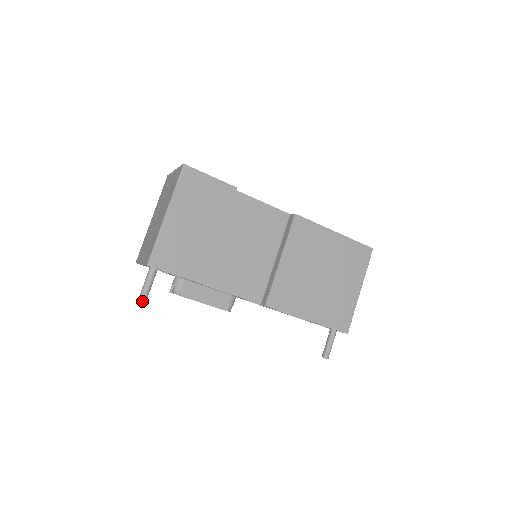
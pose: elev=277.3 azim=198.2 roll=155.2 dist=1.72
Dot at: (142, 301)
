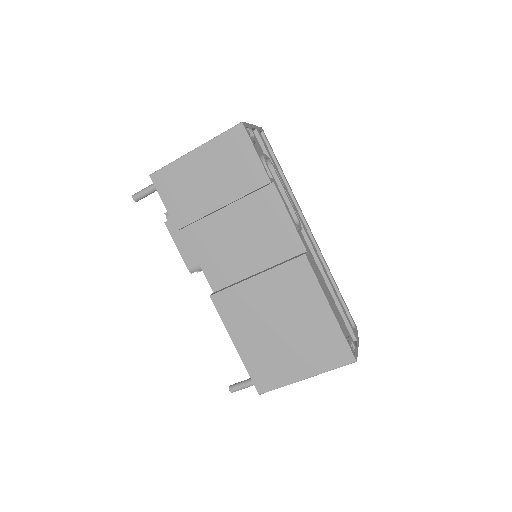
Dot at: (133, 198)
